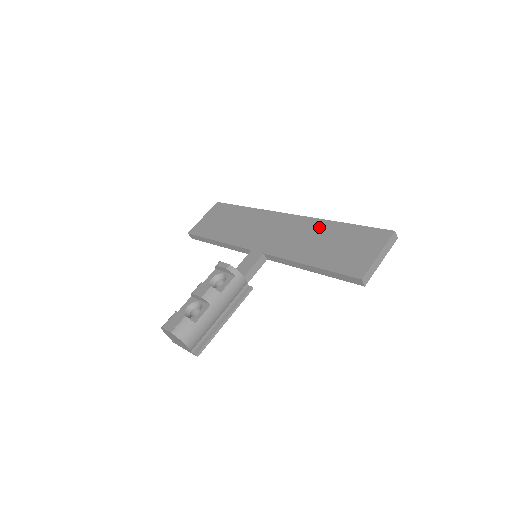
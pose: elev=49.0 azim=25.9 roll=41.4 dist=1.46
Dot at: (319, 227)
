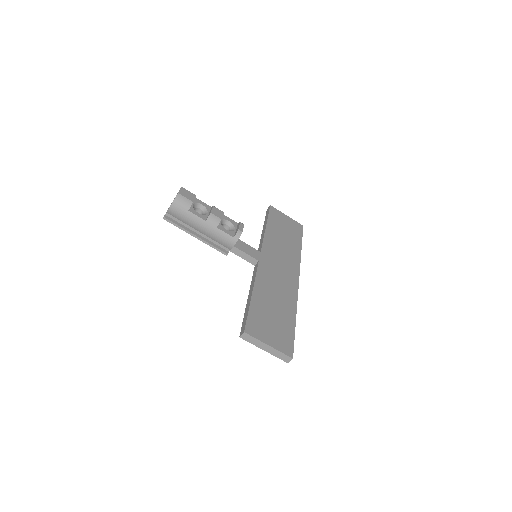
Dot at: (289, 302)
